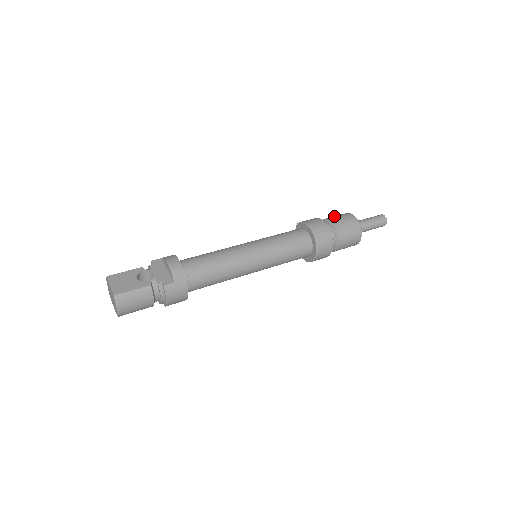
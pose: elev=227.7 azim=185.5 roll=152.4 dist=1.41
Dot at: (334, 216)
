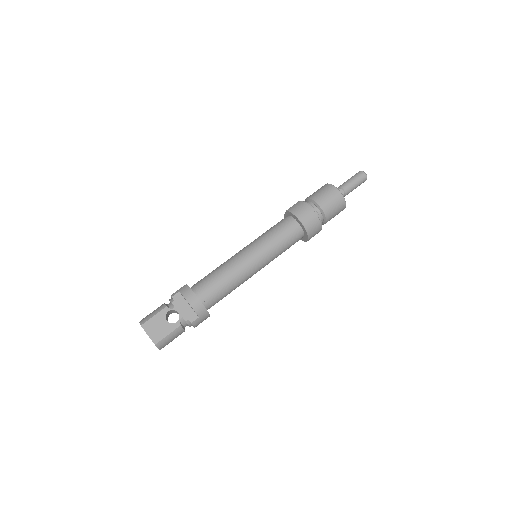
Dot at: (320, 193)
